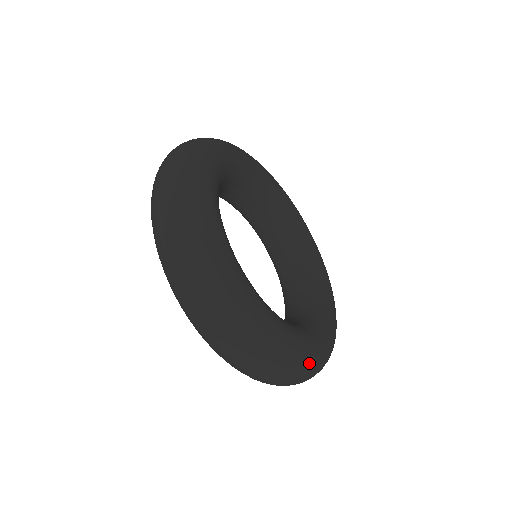
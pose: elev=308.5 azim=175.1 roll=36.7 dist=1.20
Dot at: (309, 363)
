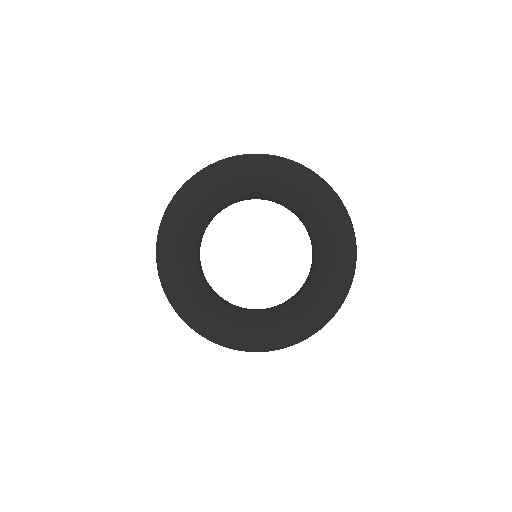
Dot at: (264, 348)
